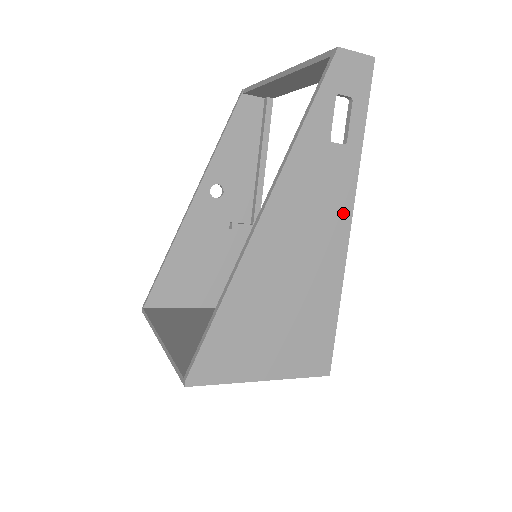
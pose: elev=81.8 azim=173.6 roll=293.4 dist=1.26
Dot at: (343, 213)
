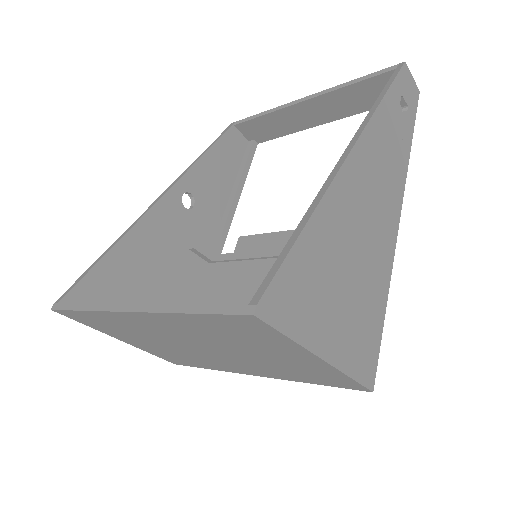
Dot at: (397, 202)
